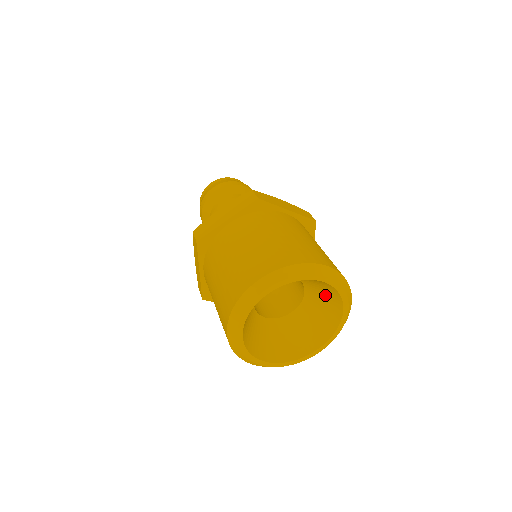
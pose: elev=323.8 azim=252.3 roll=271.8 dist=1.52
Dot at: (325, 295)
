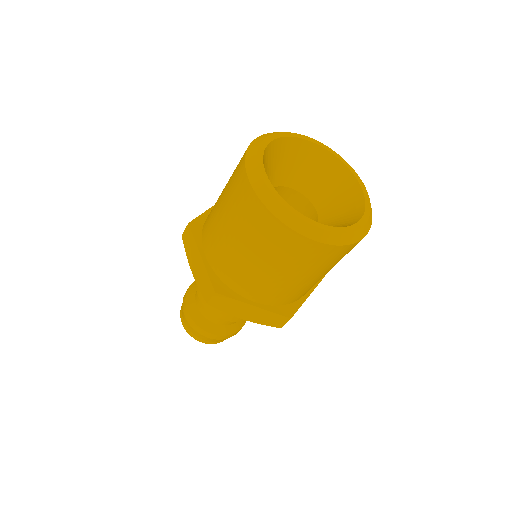
Dot at: (332, 184)
